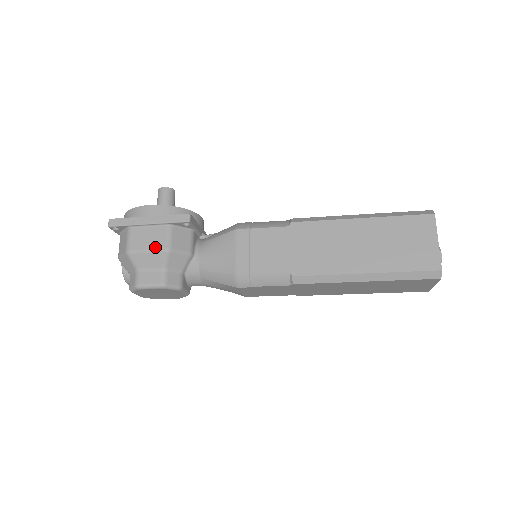
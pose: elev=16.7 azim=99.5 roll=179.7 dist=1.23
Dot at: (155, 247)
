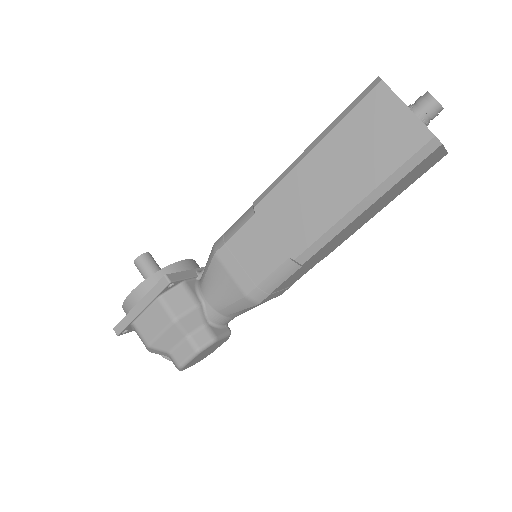
Dot at: (163, 326)
